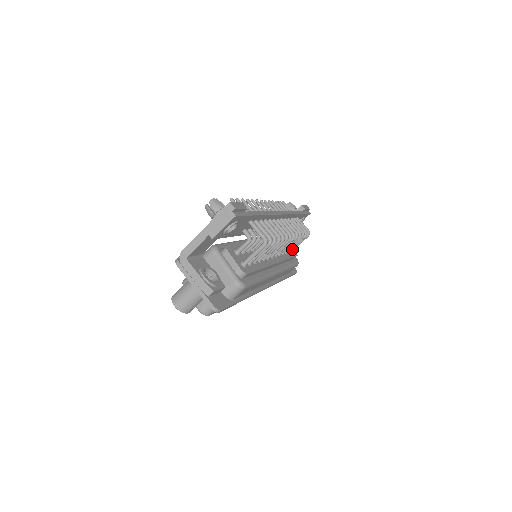
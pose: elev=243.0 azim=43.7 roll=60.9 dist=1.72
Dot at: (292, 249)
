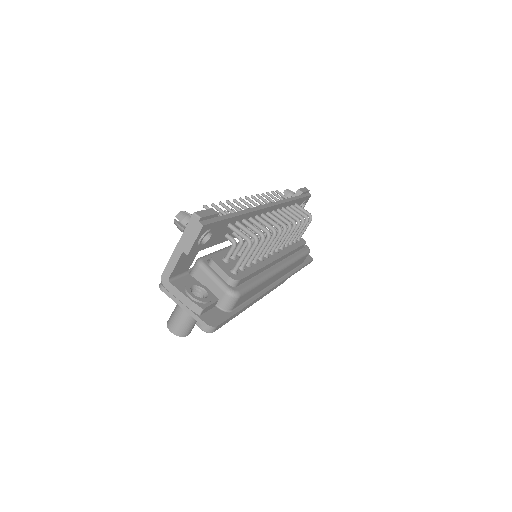
Dot at: (298, 238)
